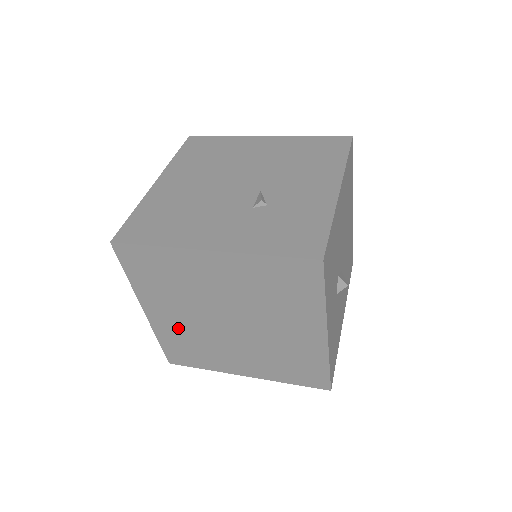
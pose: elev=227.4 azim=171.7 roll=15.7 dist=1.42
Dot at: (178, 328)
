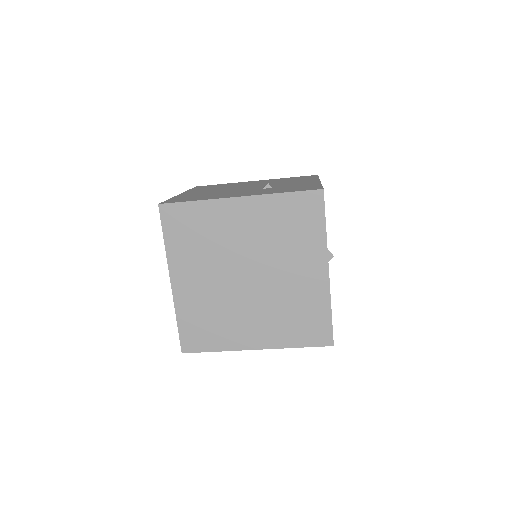
Dot at: (199, 297)
